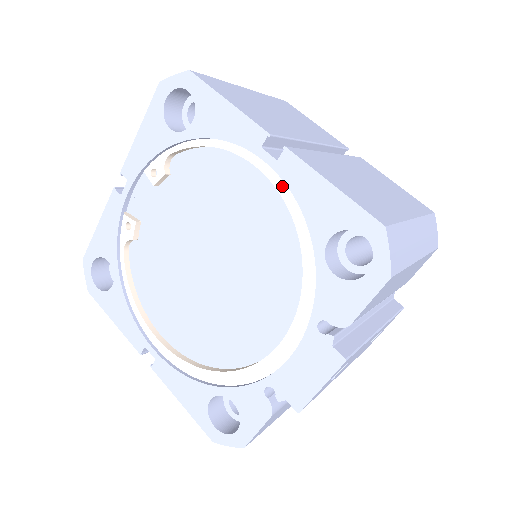
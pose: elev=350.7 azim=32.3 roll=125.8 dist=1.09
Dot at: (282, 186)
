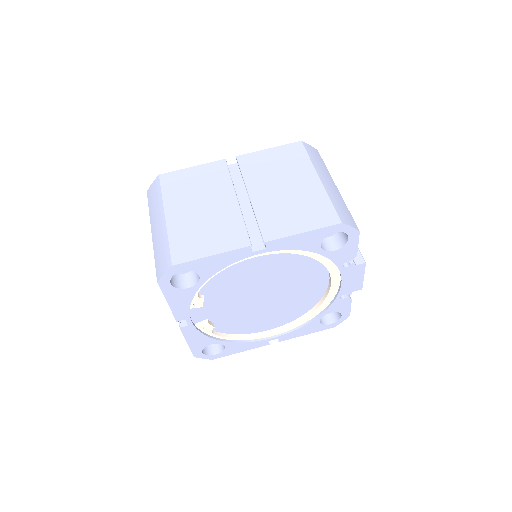
Dot at: (276, 251)
